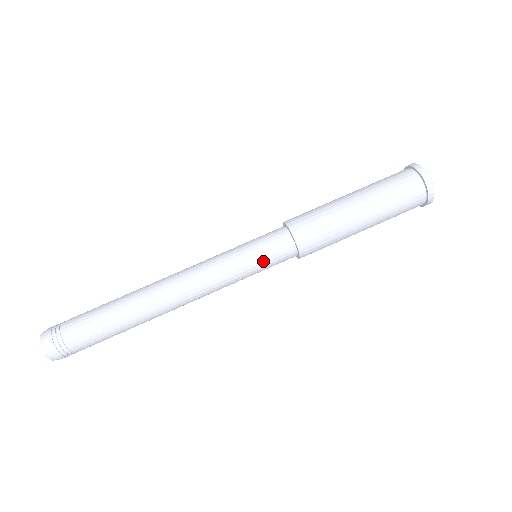
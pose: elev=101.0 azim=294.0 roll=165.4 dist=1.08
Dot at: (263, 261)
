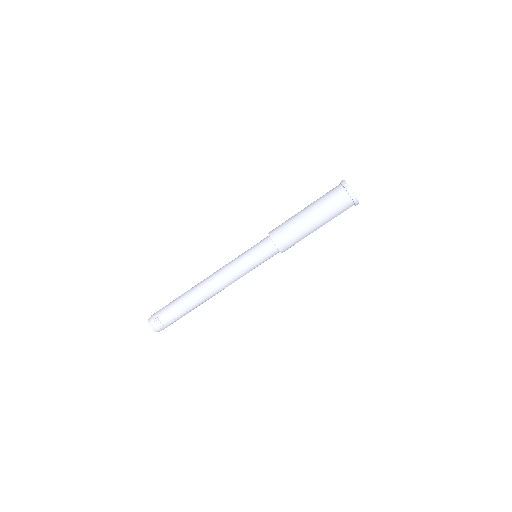
Dot at: (259, 259)
